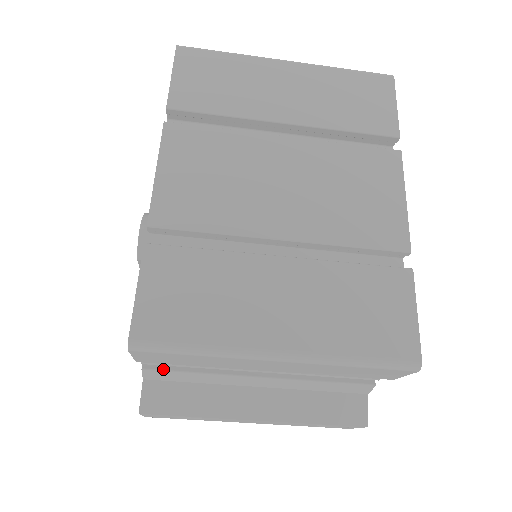
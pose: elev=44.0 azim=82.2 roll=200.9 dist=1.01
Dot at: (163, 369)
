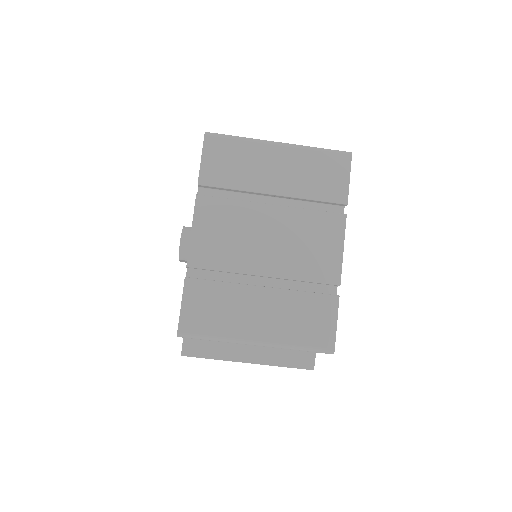
Dot at: occluded
